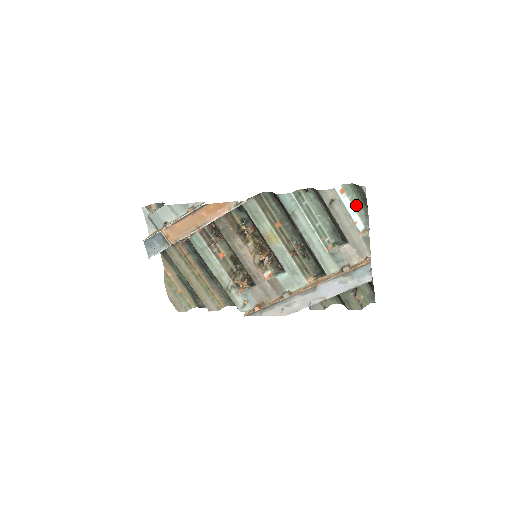
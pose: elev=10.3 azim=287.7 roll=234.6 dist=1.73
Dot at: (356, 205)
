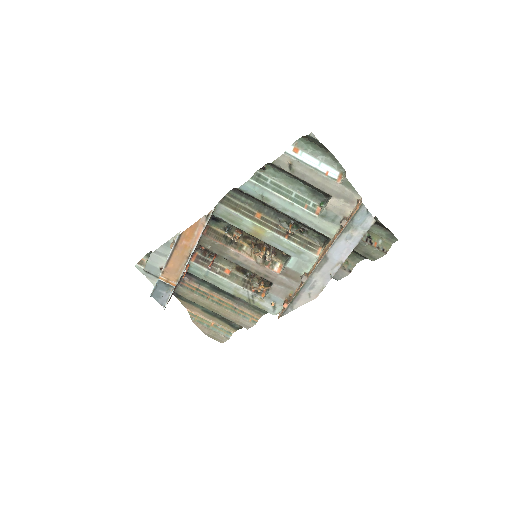
Dot at: (318, 156)
